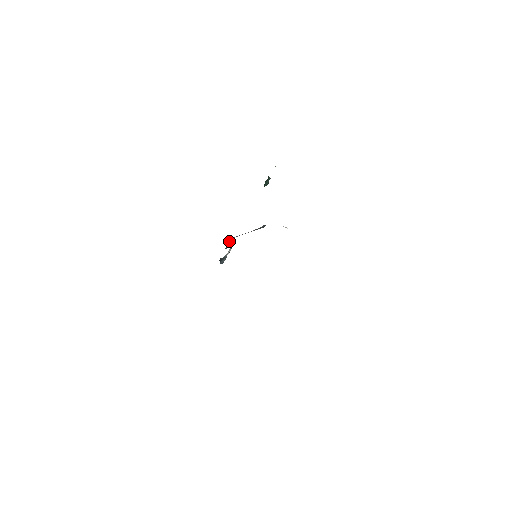
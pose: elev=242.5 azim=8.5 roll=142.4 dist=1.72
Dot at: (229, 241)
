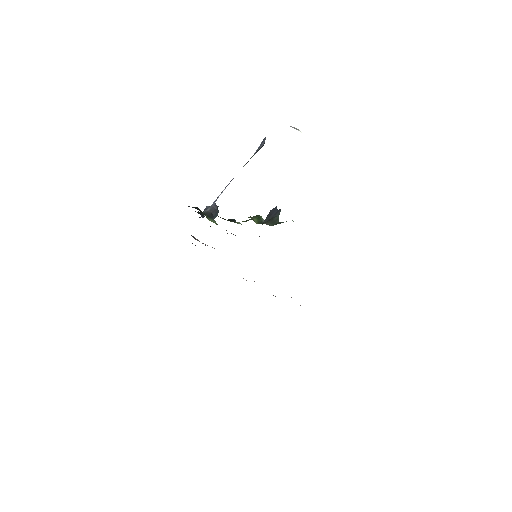
Dot at: (214, 217)
